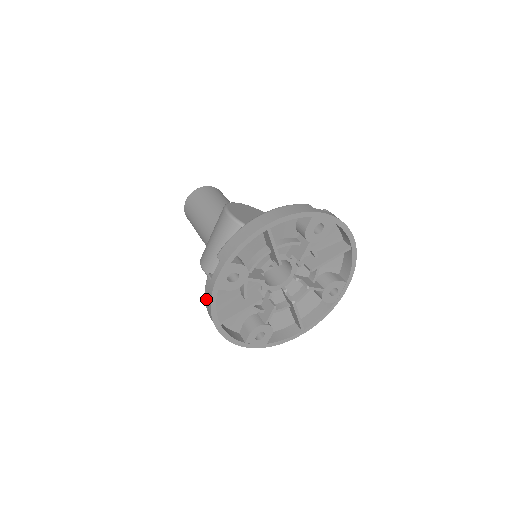
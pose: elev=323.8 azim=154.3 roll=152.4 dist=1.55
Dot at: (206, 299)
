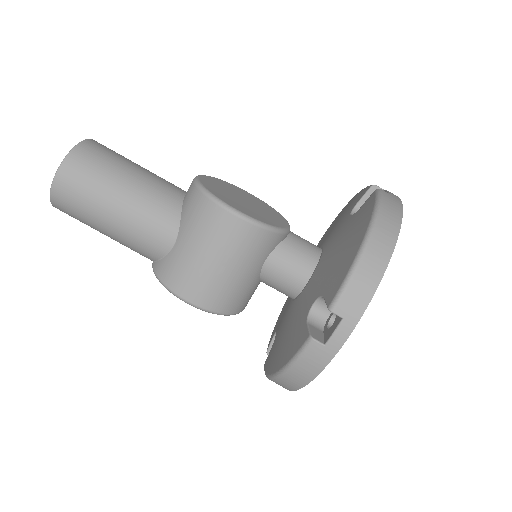
Dot at: (300, 368)
